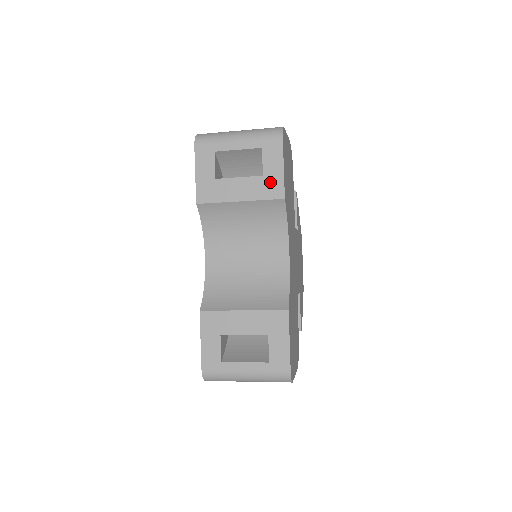
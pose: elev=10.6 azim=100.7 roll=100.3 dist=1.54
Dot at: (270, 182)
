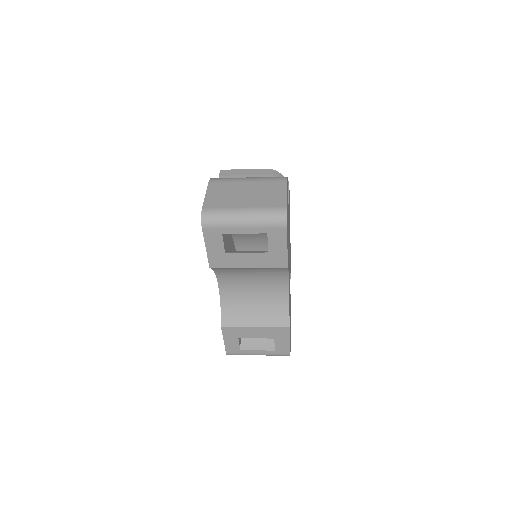
Dot at: (275, 257)
